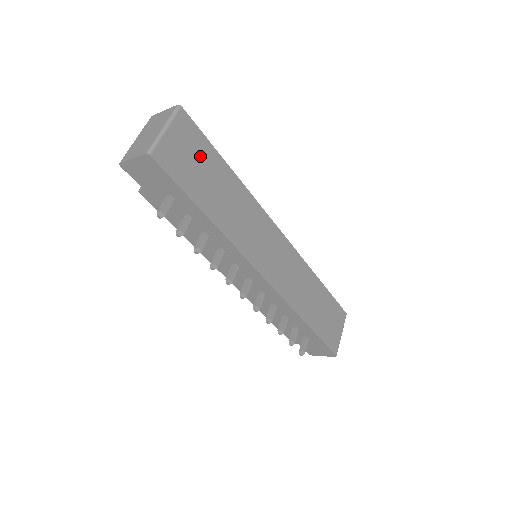
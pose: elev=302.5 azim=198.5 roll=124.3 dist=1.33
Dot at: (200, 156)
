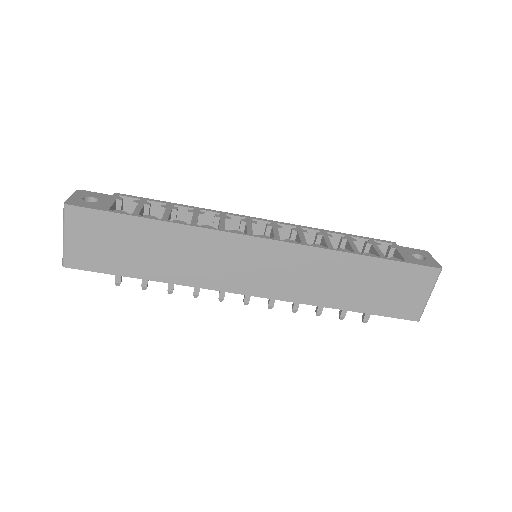
Dot at: (111, 234)
